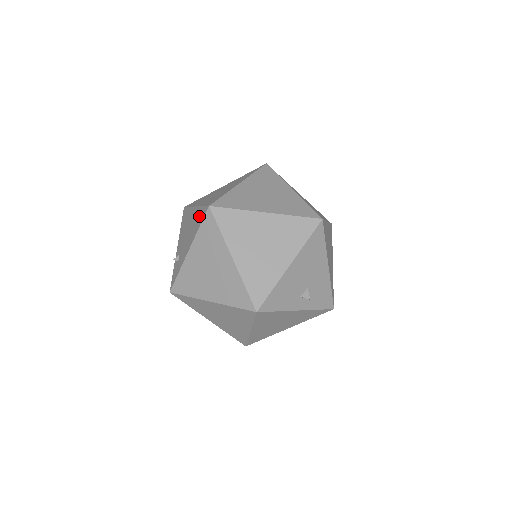
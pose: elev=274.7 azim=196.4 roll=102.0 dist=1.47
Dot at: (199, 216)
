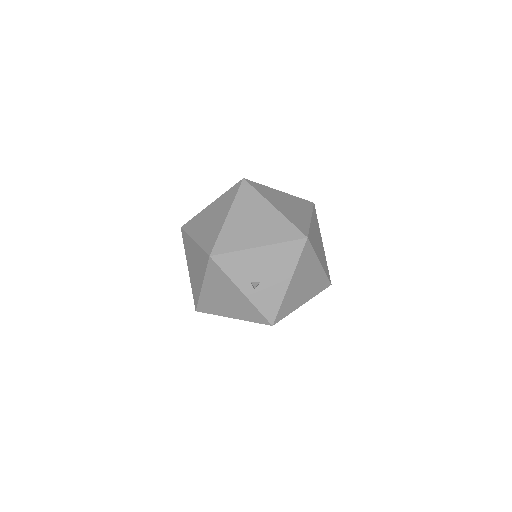
Dot at: occluded
